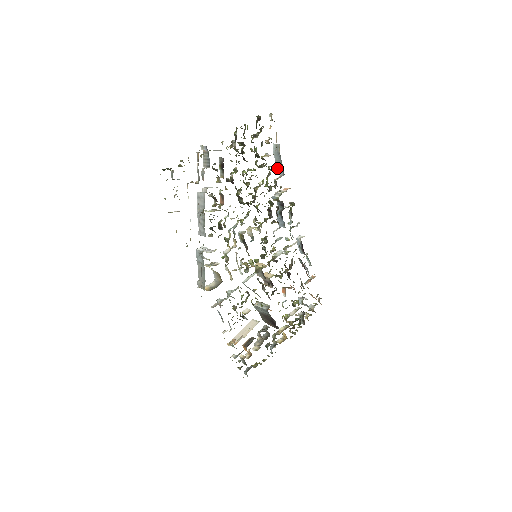
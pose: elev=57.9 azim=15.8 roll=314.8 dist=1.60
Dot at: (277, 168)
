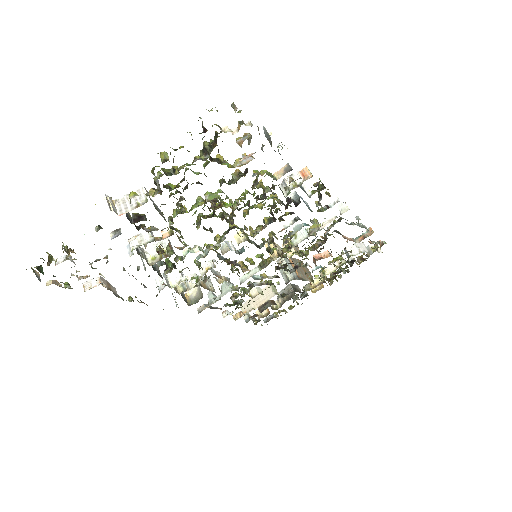
Dot at: (280, 154)
